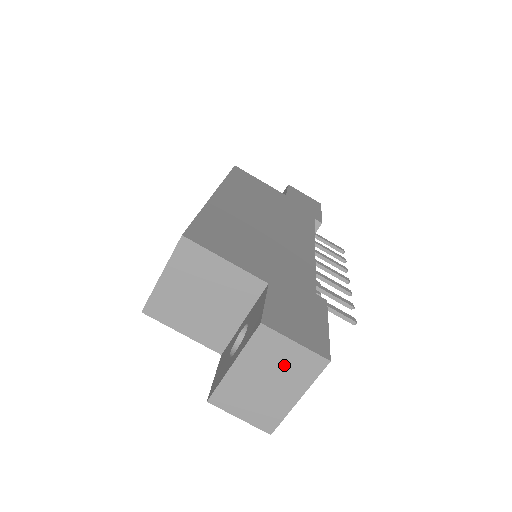
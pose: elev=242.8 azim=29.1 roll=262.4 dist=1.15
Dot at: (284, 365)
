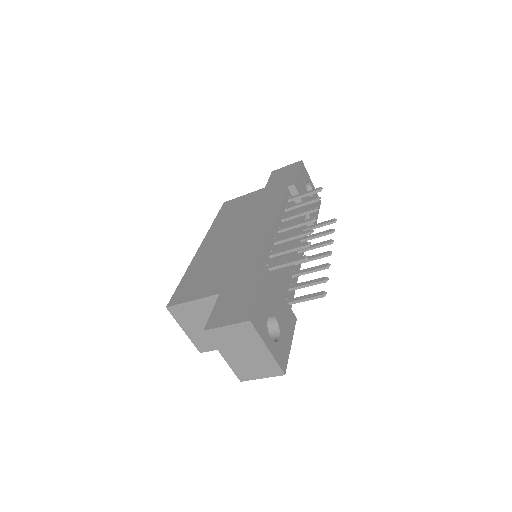
Dot at: (238, 339)
